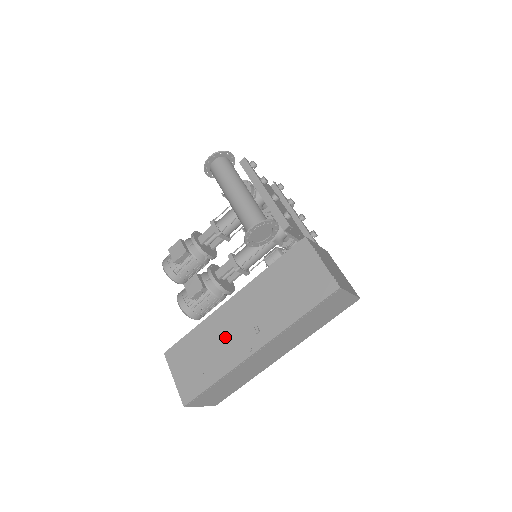
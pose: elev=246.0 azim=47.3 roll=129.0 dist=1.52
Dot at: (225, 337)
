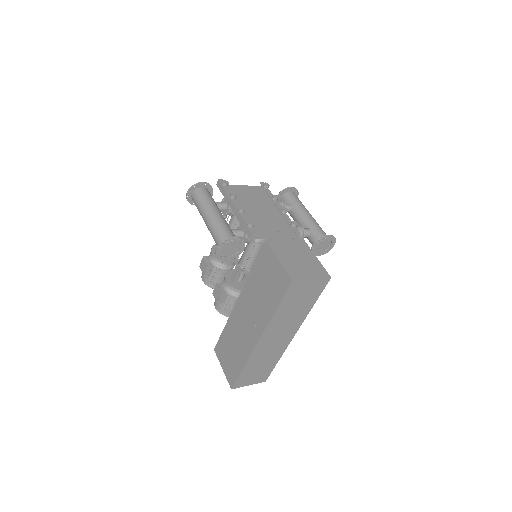
Dot at: (240, 333)
